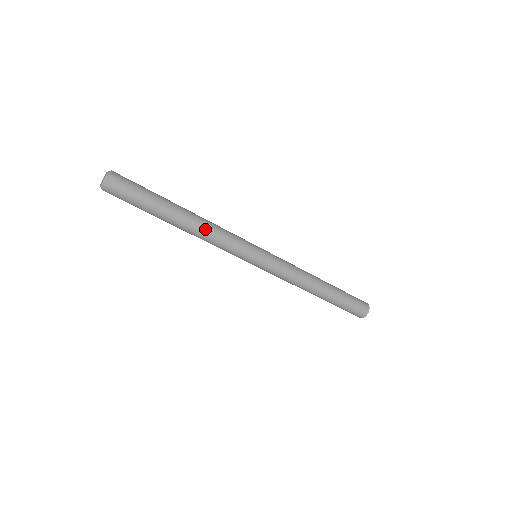
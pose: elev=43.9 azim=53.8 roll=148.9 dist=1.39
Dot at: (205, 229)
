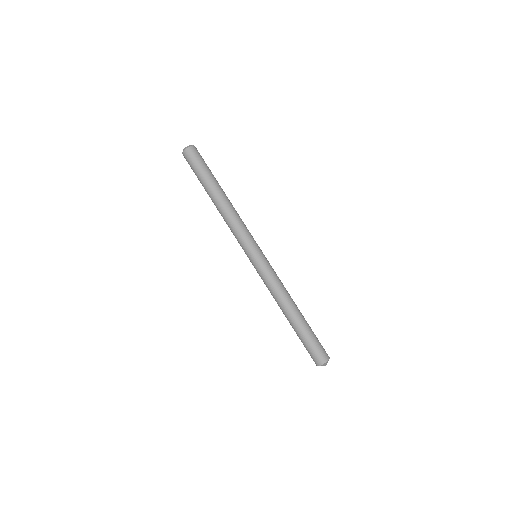
Dot at: (227, 213)
